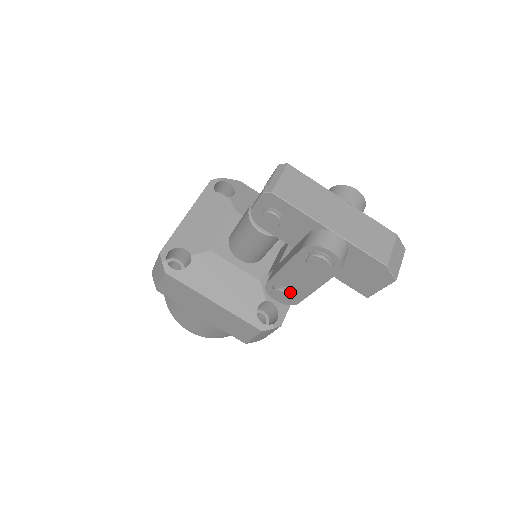
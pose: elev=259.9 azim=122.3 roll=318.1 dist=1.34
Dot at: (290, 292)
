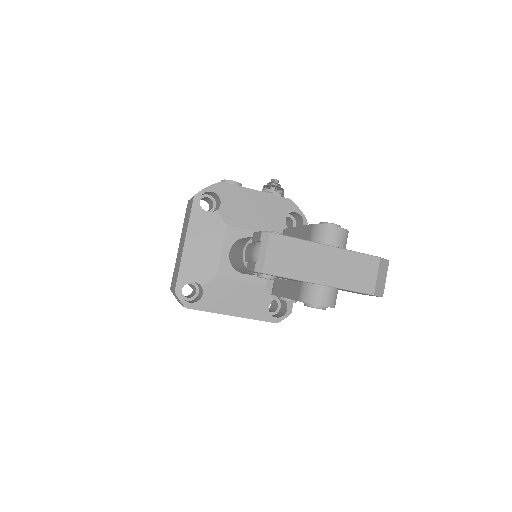
Dot at: (294, 300)
